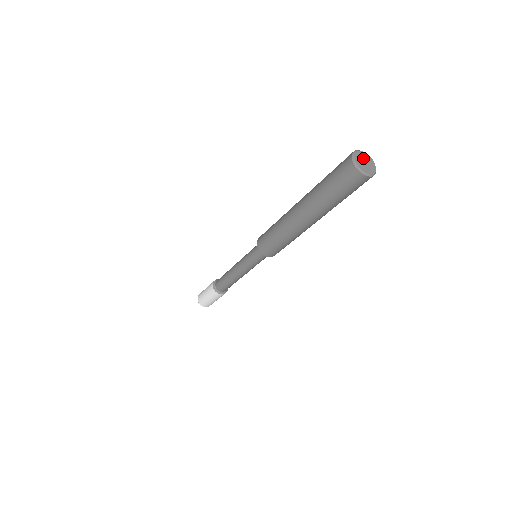
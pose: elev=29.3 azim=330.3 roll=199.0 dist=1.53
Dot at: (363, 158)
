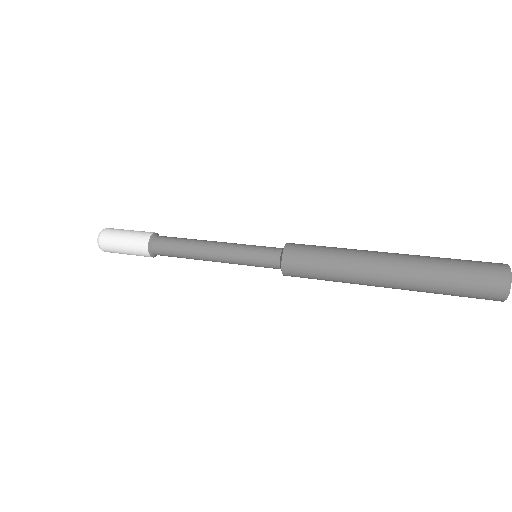
Dot at: occluded
